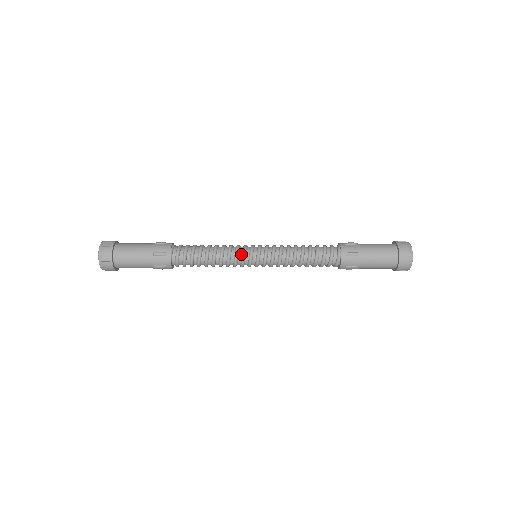
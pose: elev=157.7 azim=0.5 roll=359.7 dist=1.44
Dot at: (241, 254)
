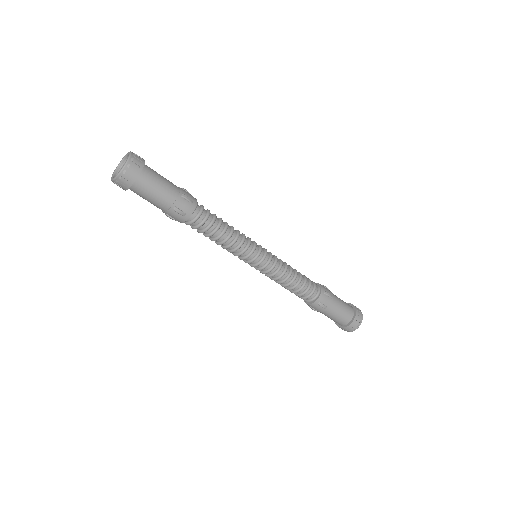
Dot at: (247, 253)
